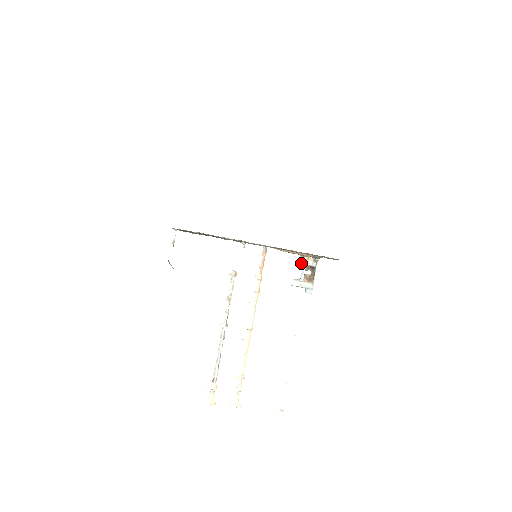
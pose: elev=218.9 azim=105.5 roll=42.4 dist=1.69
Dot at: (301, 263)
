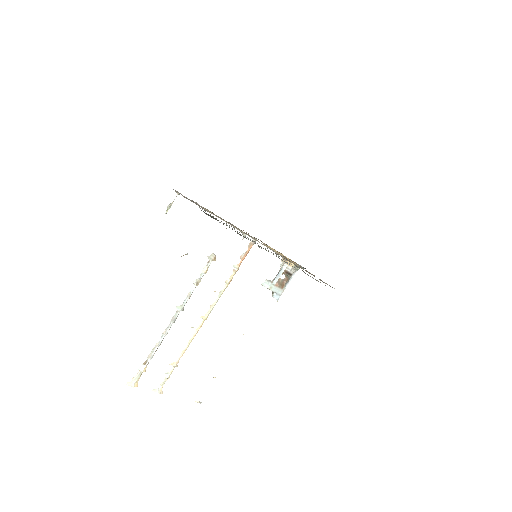
Dot at: (280, 265)
